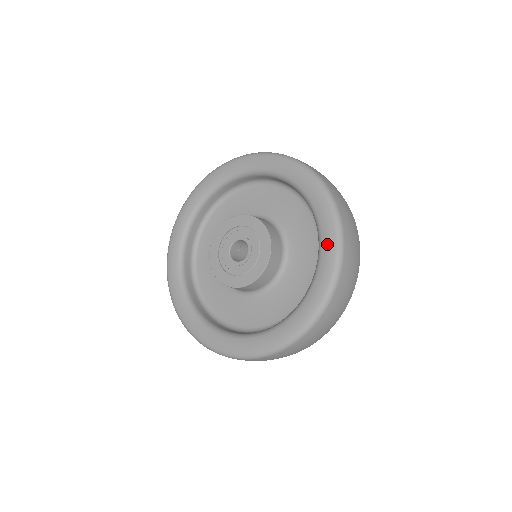
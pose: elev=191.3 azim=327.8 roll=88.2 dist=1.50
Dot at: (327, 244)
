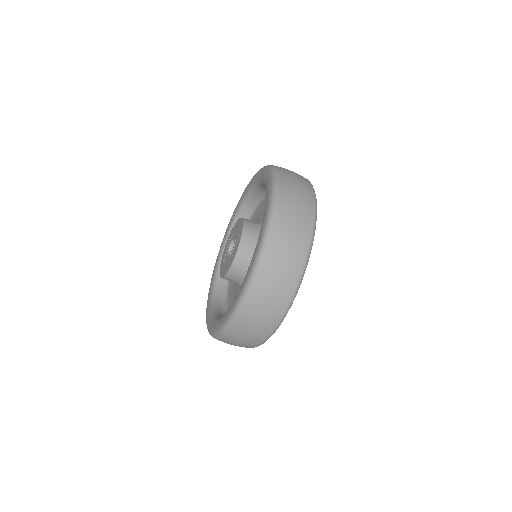
Dot at: (260, 175)
